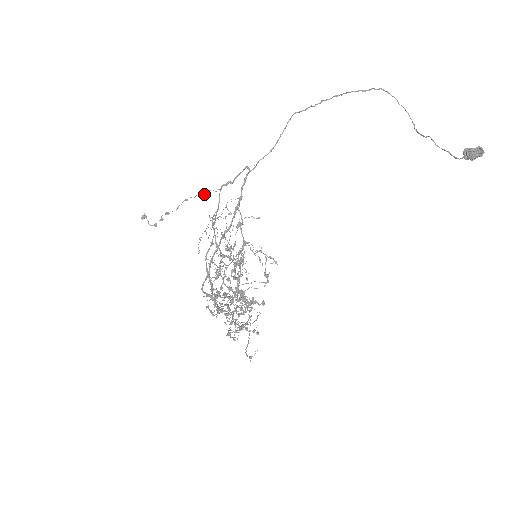
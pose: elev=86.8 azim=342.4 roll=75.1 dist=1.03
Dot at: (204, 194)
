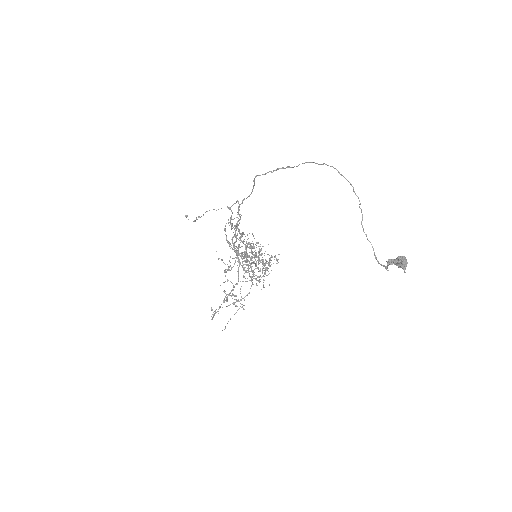
Dot at: occluded
